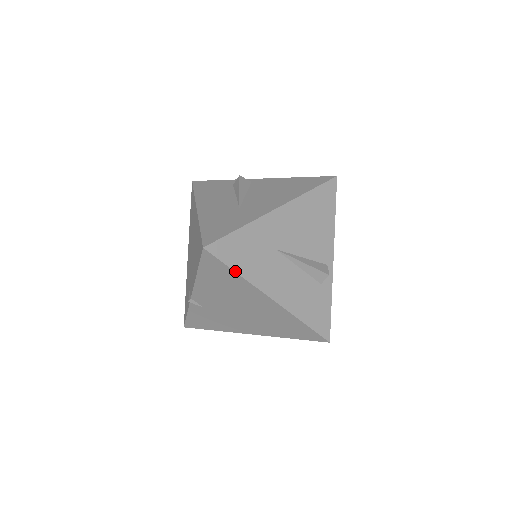
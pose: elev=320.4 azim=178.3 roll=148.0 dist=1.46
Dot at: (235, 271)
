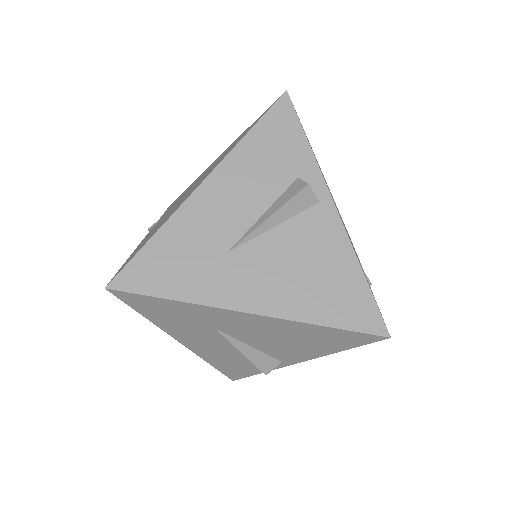
Dot at: (143, 315)
